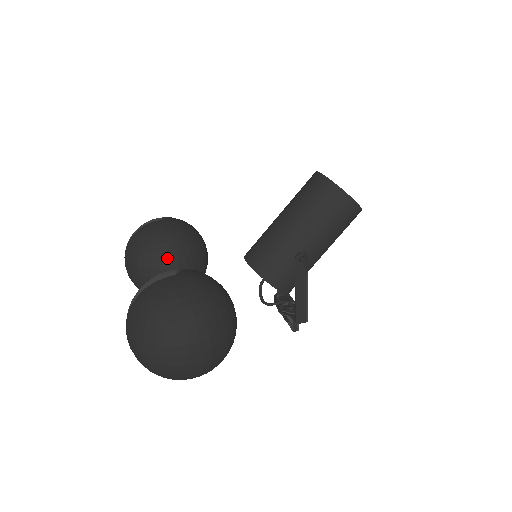
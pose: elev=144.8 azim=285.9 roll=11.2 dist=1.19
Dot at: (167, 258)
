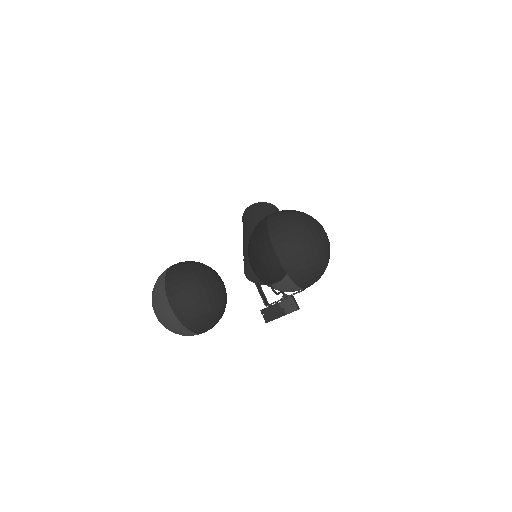
Dot at: (210, 271)
